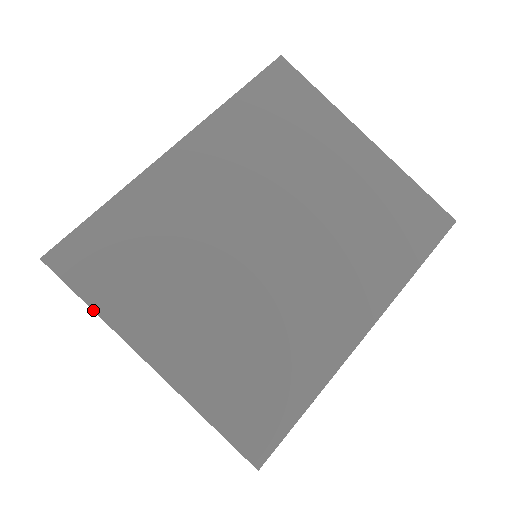
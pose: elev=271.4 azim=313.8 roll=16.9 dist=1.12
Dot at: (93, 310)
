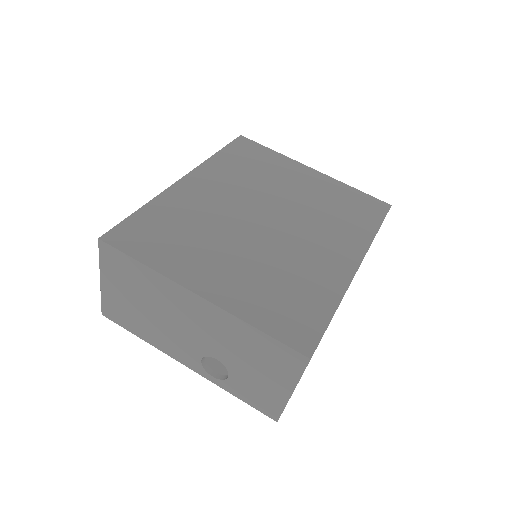
Dot at: (146, 265)
